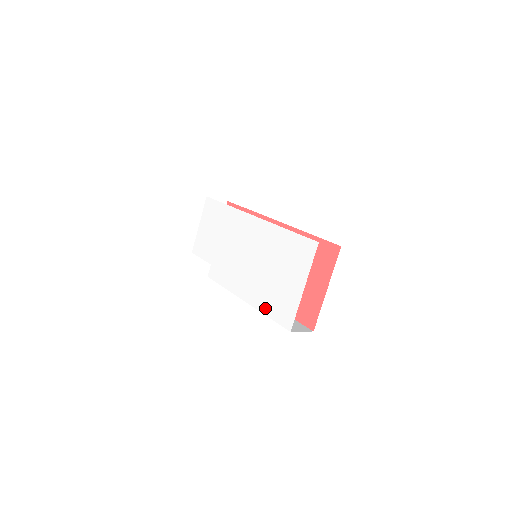
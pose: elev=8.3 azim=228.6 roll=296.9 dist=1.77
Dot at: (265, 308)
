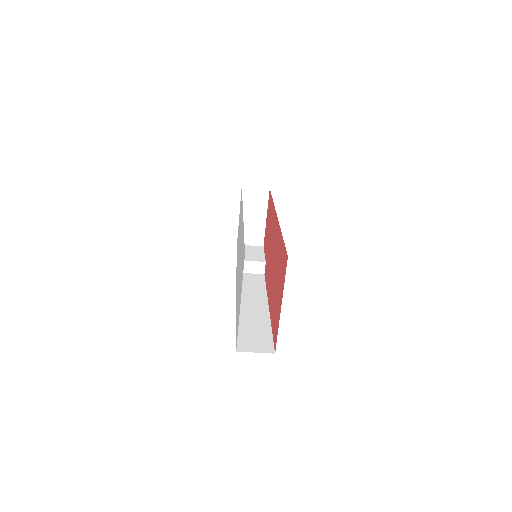
Dot at: (236, 318)
